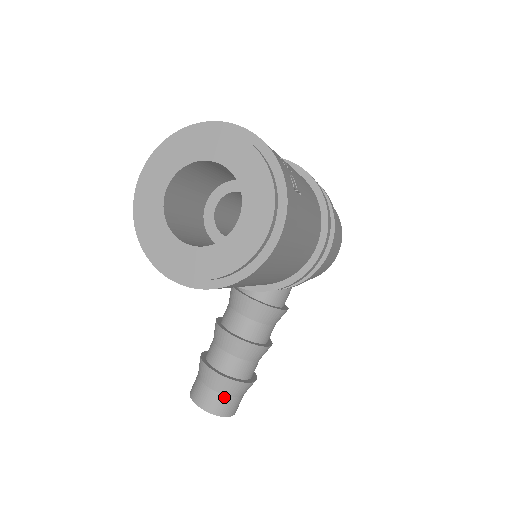
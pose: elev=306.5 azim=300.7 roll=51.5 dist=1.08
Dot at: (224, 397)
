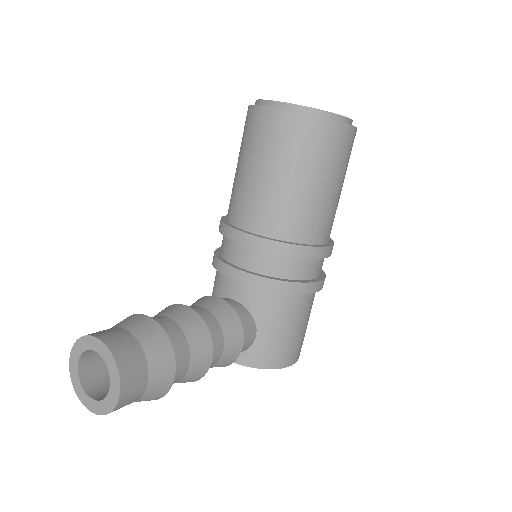
Dot at: (138, 346)
